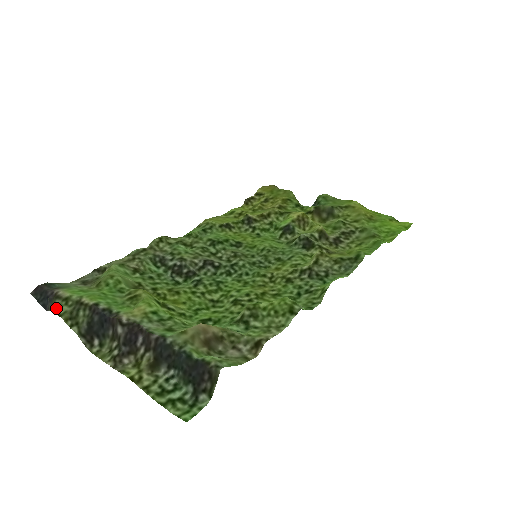
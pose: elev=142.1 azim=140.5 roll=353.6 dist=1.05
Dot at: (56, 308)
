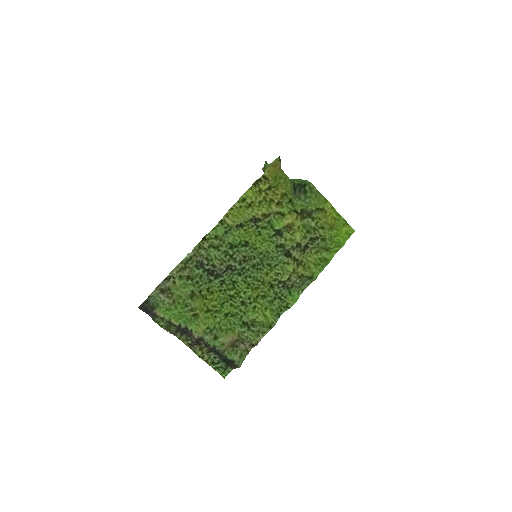
Dot at: (157, 322)
